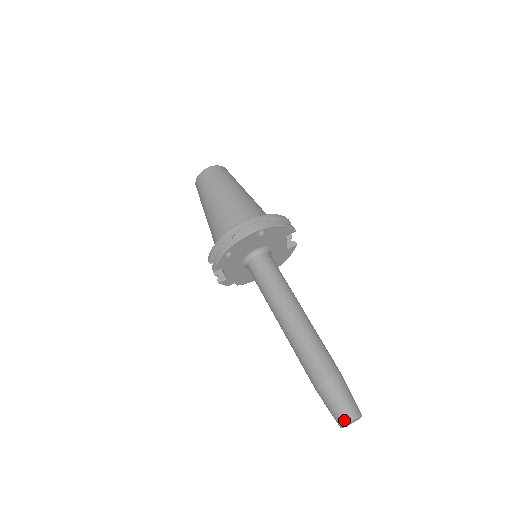
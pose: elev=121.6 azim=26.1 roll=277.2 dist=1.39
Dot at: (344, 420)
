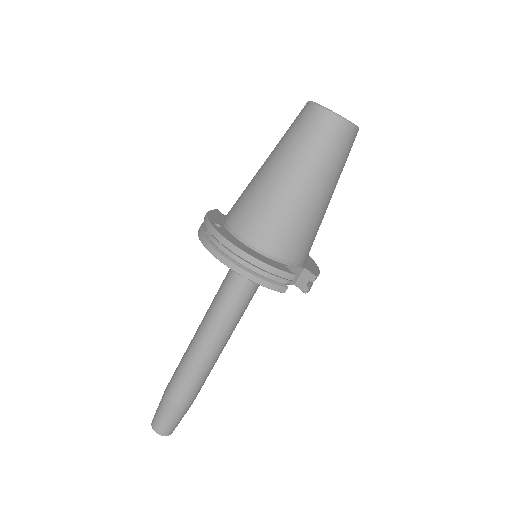
Dot at: (152, 421)
